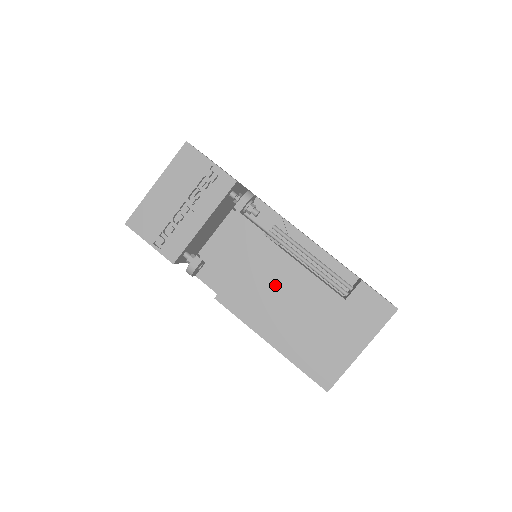
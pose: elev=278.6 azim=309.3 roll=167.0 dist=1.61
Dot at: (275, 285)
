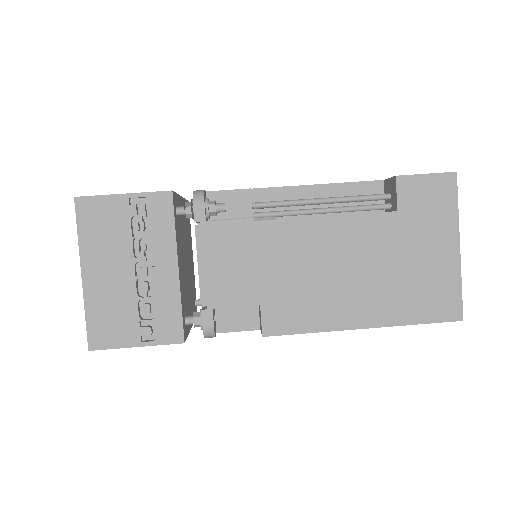
Dot at: (313, 263)
